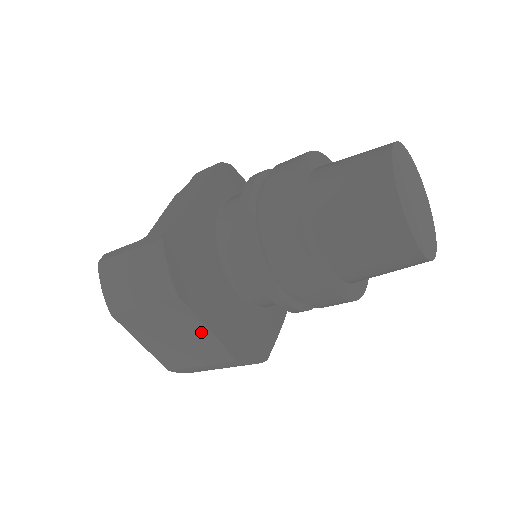
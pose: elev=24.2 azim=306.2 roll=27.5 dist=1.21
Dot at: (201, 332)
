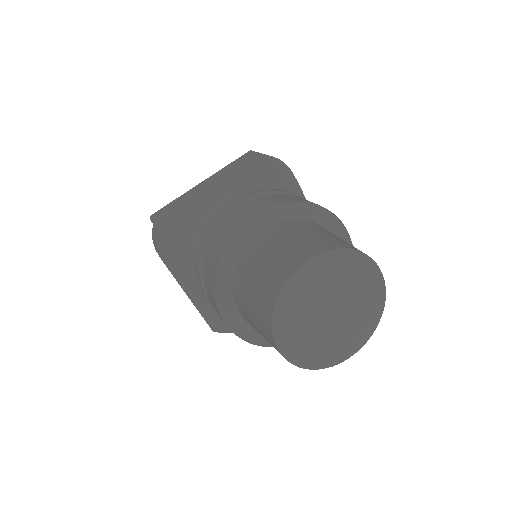
Dot at: occluded
